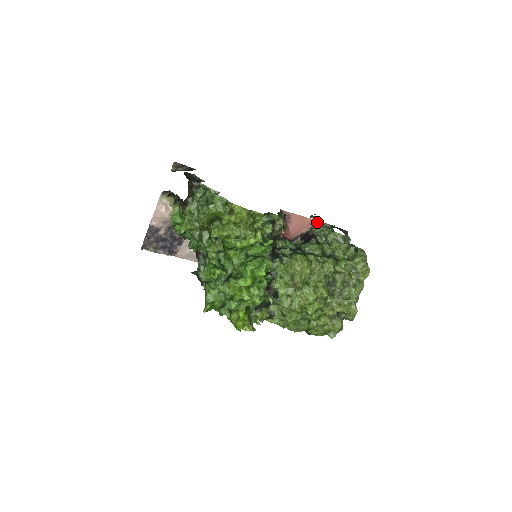
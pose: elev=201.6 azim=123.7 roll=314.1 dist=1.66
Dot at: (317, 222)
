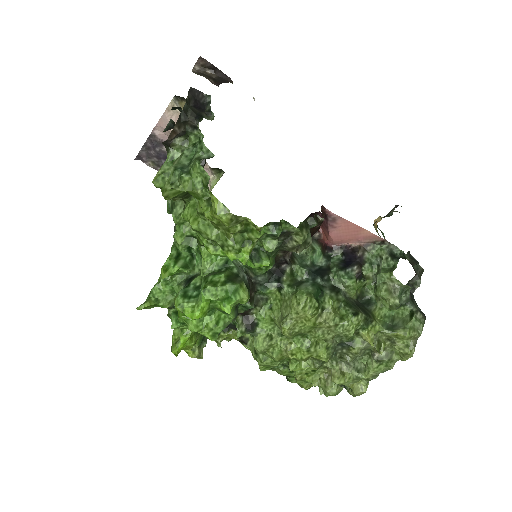
Dot at: (381, 239)
